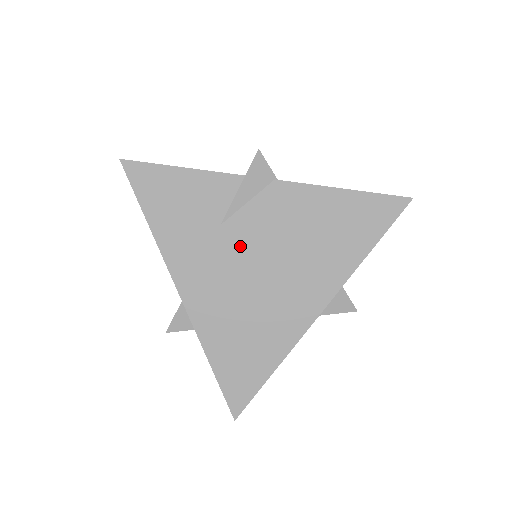
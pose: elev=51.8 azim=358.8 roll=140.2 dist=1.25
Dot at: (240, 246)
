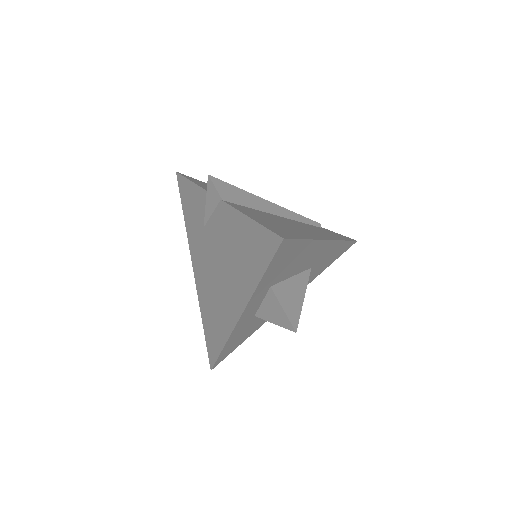
Dot at: (210, 246)
